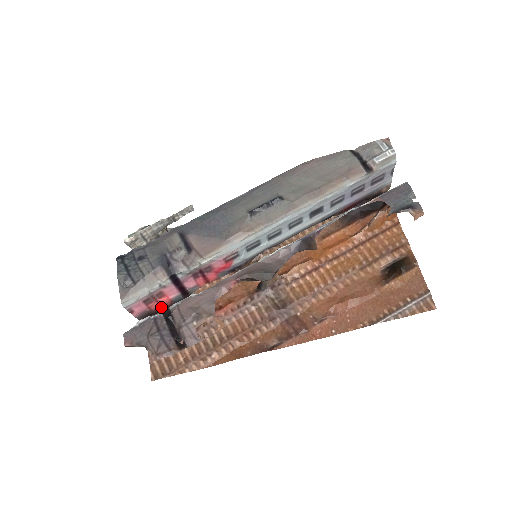
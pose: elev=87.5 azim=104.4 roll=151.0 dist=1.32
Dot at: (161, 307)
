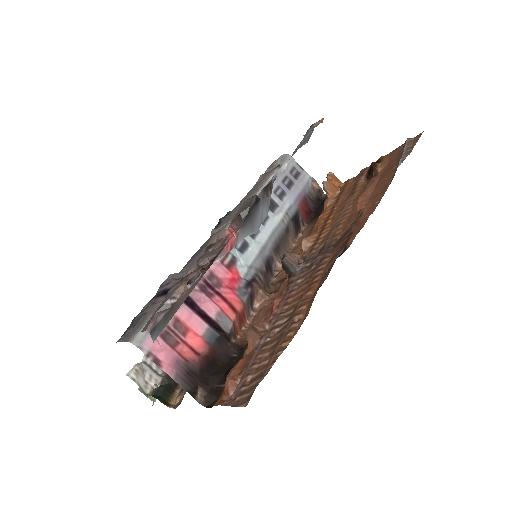
Dot at: (200, 358)
